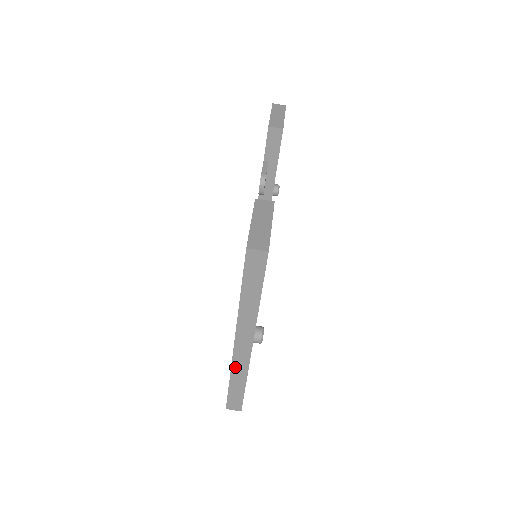
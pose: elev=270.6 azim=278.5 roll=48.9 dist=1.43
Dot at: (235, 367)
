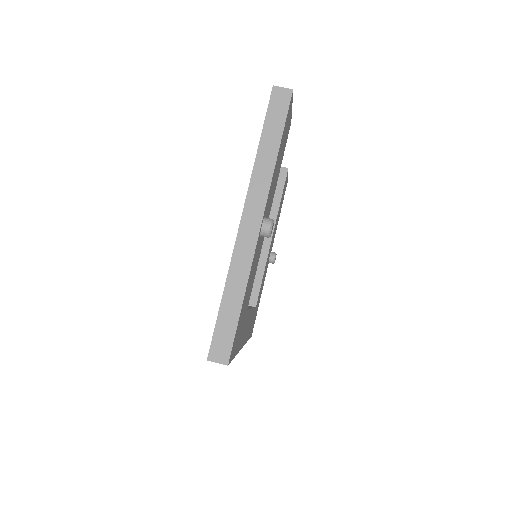
Dot at: (235, 264)
